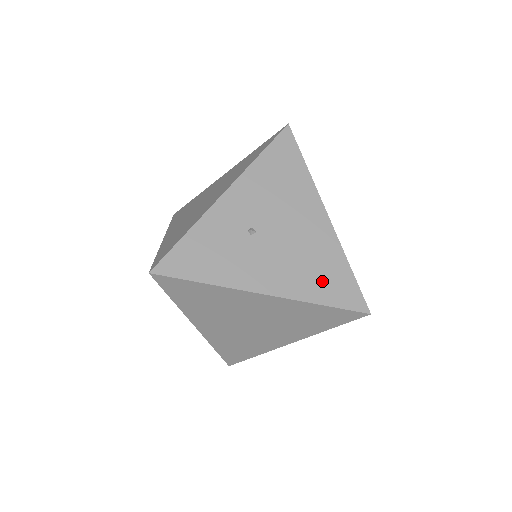
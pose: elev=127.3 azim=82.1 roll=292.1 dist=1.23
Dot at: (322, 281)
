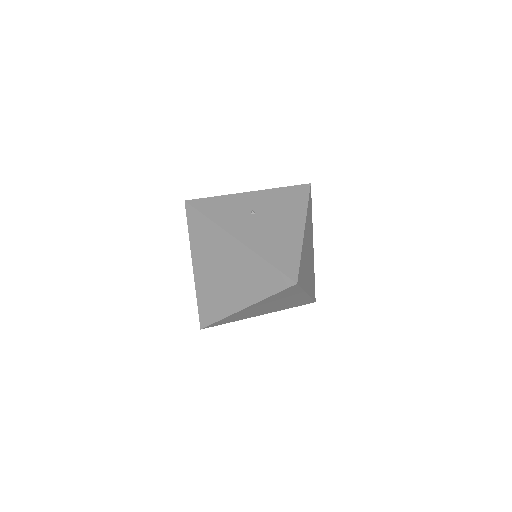
Dot at: (277, 253)
